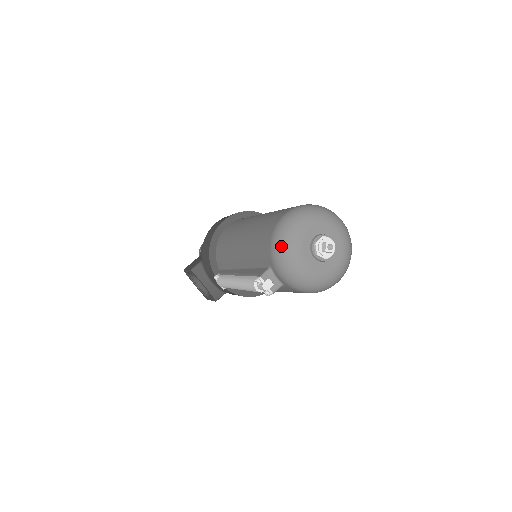
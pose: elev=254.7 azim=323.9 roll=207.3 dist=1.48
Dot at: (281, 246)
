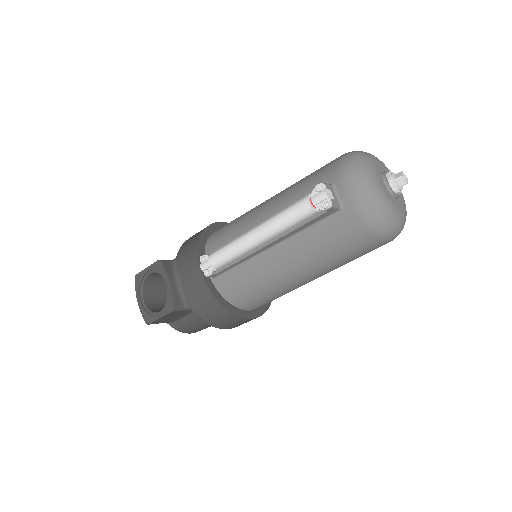
Dot at: (355, 159)
